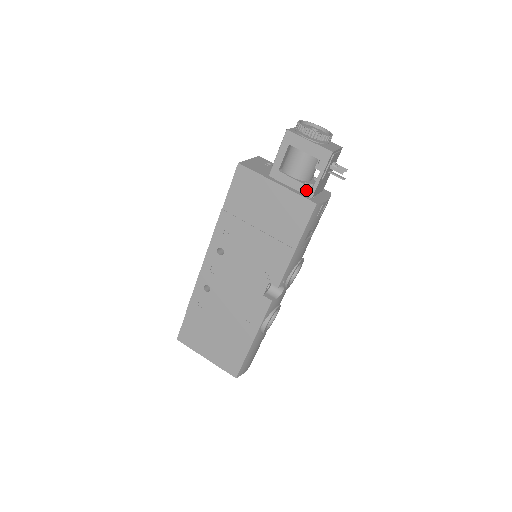
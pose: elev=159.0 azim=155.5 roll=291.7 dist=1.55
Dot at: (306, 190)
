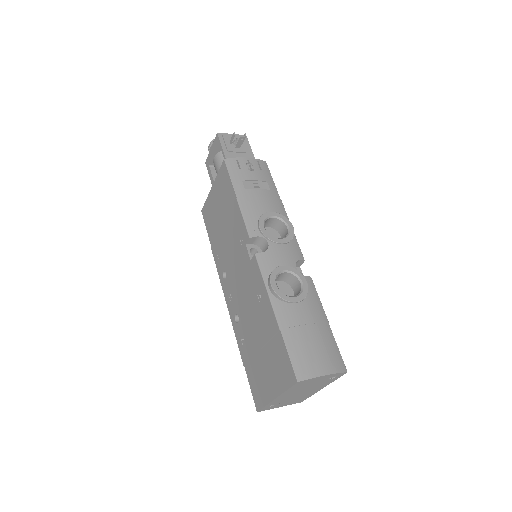
Dot at: occluded
